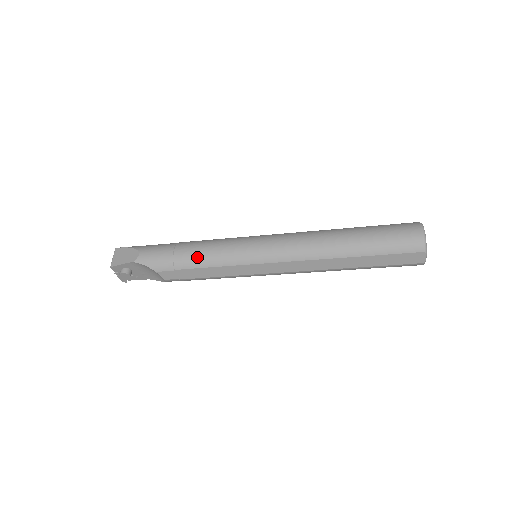
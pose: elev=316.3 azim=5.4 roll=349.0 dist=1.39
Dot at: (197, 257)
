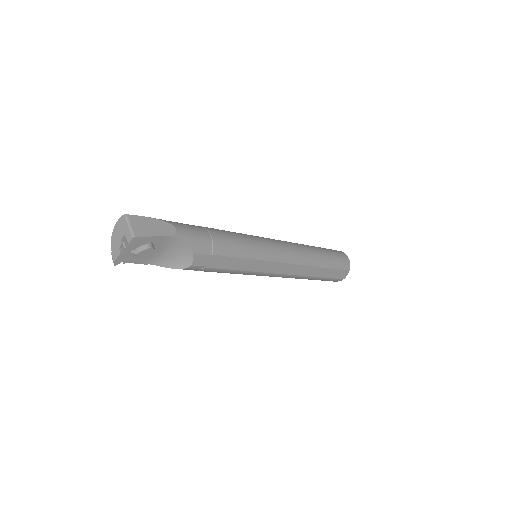
Dot at: (233, 245)
